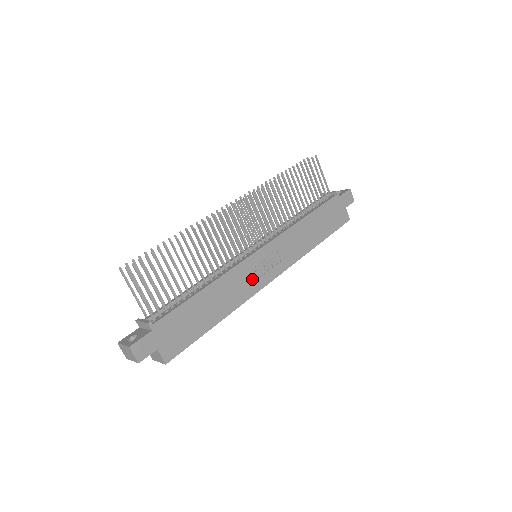
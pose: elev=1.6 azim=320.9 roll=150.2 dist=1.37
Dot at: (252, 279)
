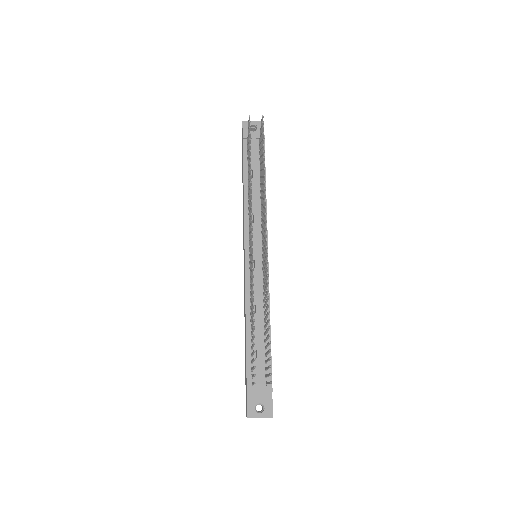
Dot at: occluded
